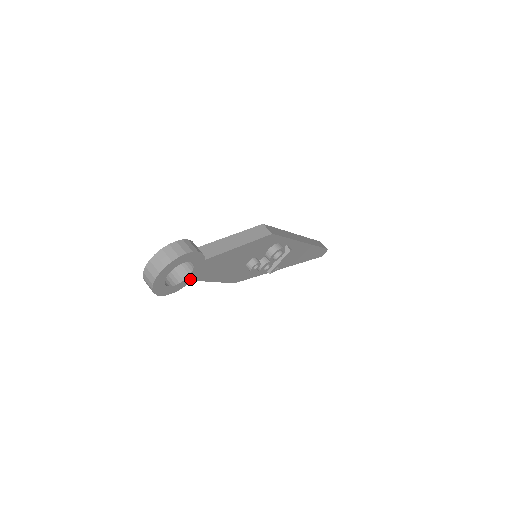
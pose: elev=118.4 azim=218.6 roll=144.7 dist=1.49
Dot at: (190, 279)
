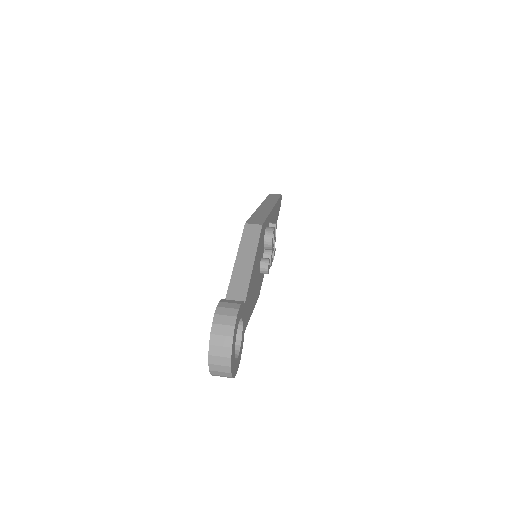
Dot at: (243, 333)
